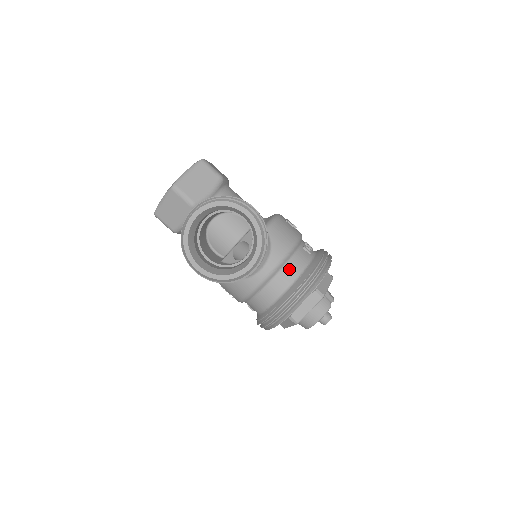
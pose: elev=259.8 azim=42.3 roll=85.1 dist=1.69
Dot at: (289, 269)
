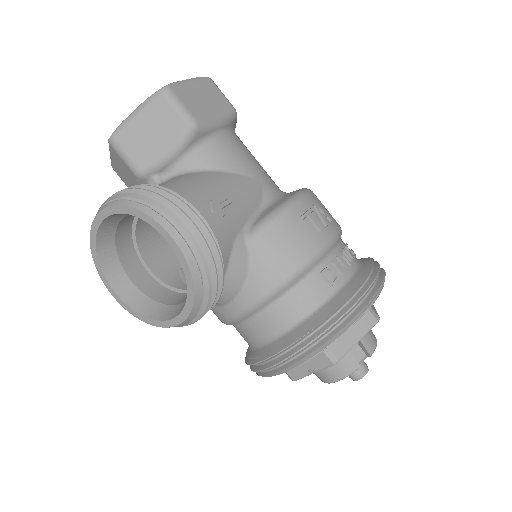
Dot at: (278, 311)
